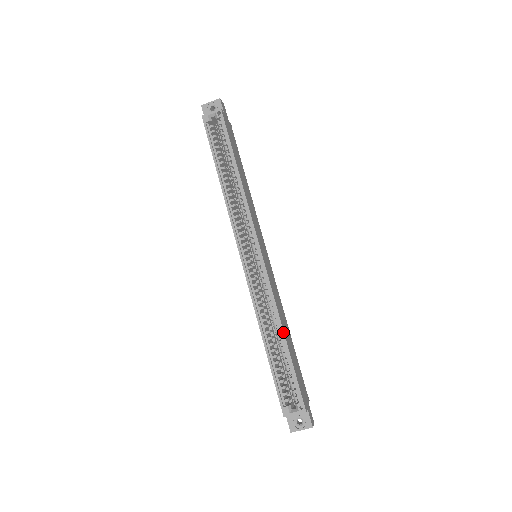
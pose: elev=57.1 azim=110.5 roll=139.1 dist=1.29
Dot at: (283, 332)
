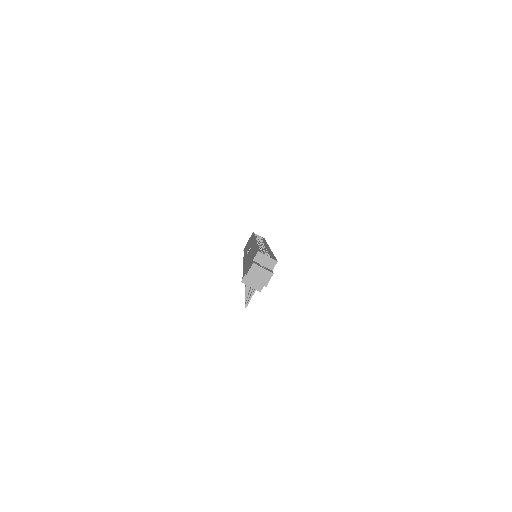
Dot at: occluded
